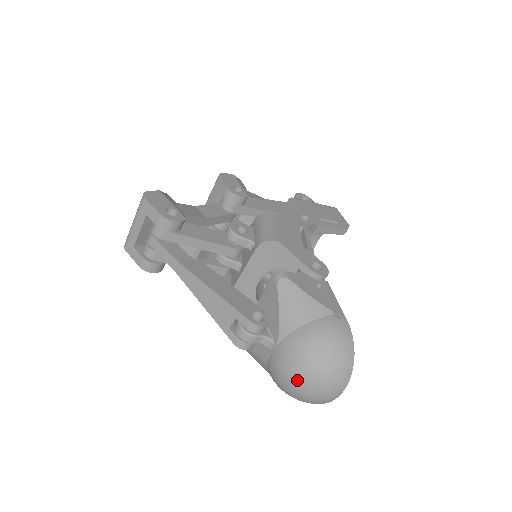
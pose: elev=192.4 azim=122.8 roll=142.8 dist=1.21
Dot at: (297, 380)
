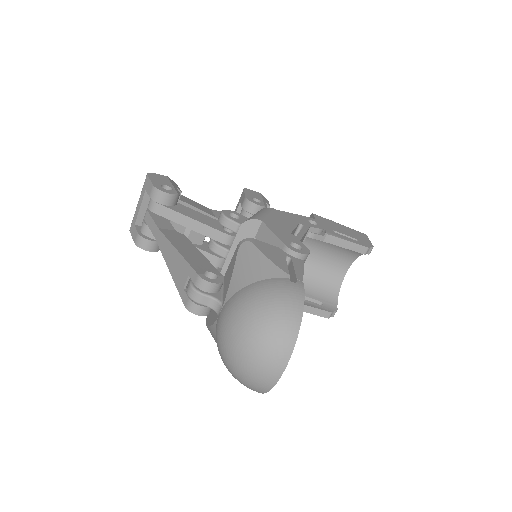
Dot at: (232, 343)
